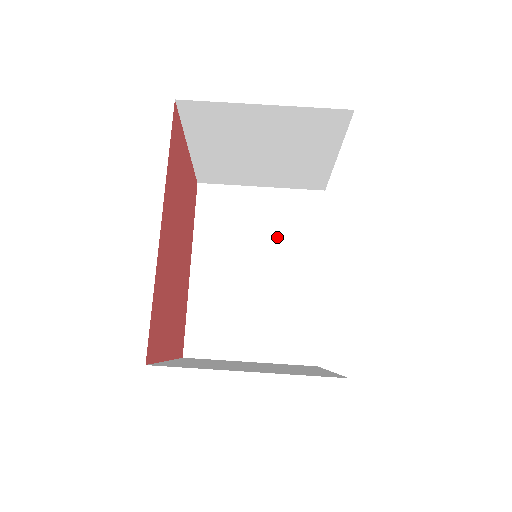
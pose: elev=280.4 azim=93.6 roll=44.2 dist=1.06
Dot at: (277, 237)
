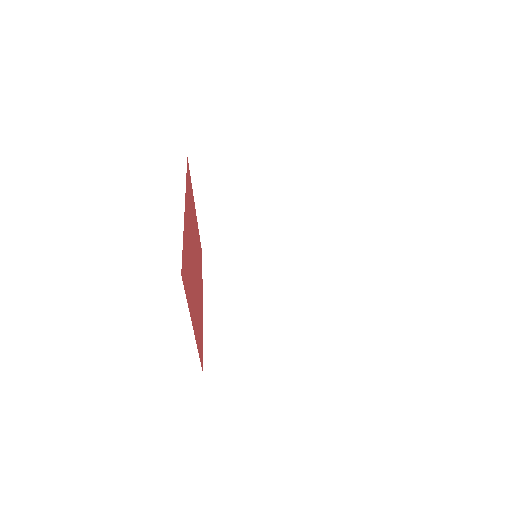
Dot at: (271, 277)
